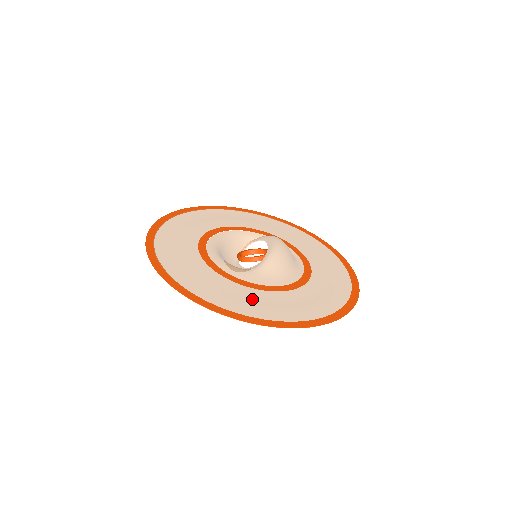
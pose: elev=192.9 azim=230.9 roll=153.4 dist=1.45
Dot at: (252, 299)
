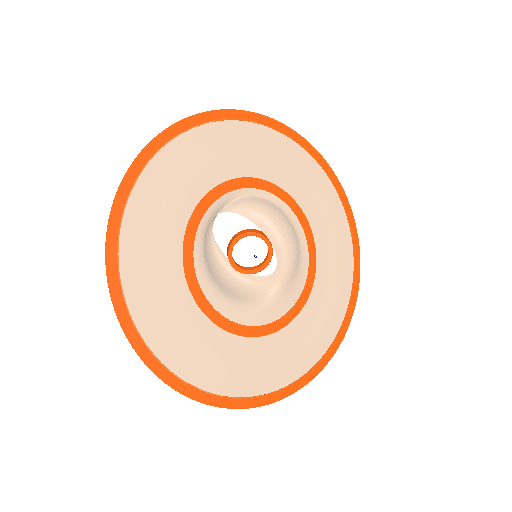
Dot at: (295, 345)
